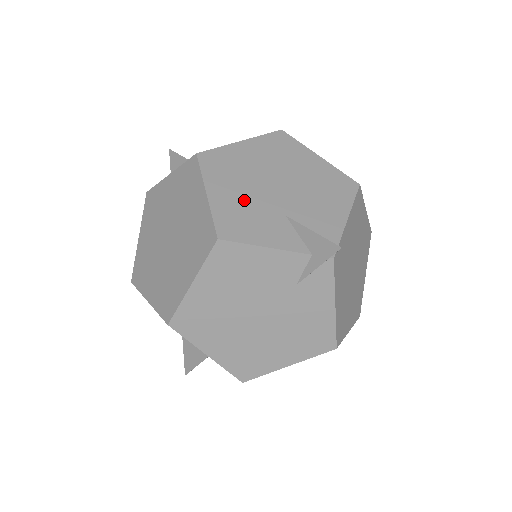
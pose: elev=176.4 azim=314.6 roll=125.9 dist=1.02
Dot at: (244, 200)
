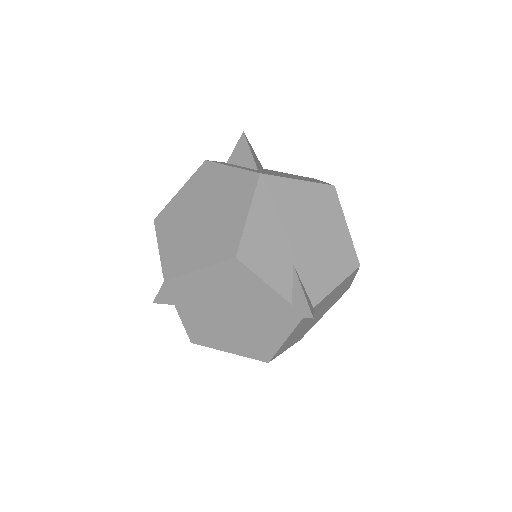
Dot at: (272, 234)
